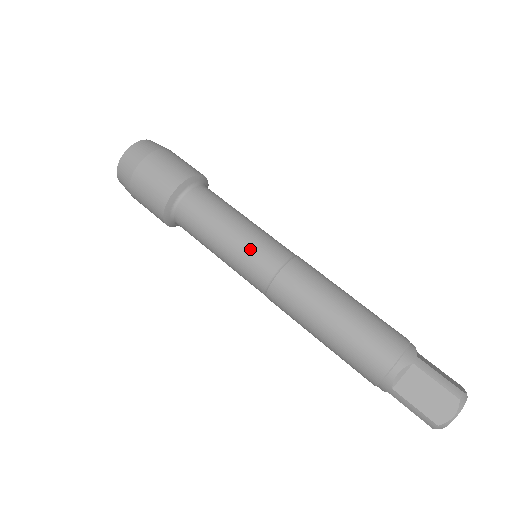
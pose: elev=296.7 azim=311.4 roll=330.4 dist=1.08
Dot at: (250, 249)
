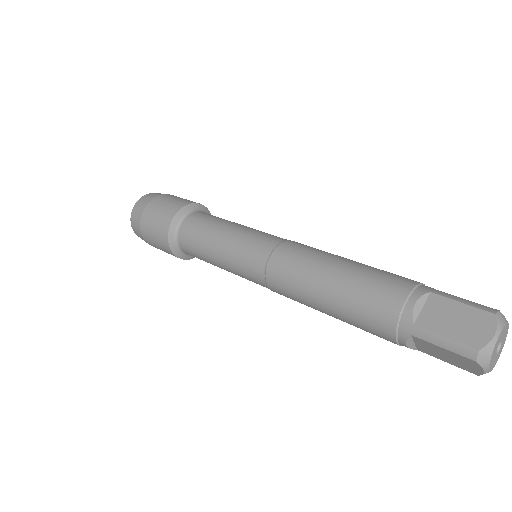
Dot at: (247, 237)
